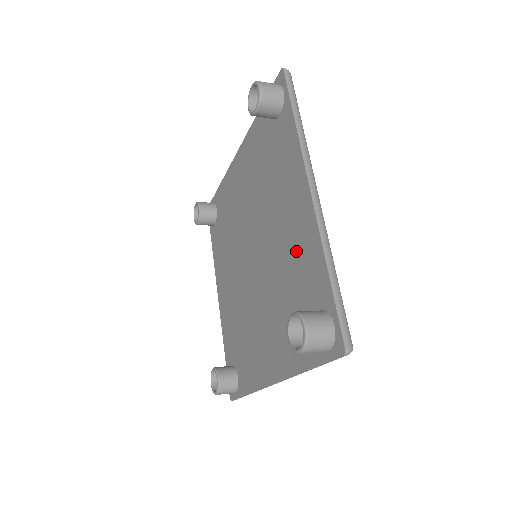
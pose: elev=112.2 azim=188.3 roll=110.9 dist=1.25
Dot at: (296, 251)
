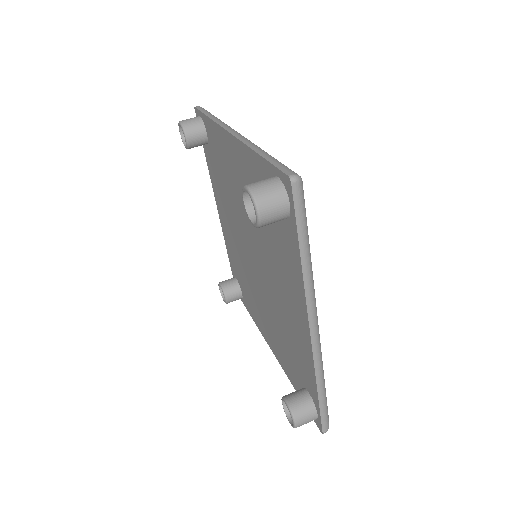
Dot at: occluded
